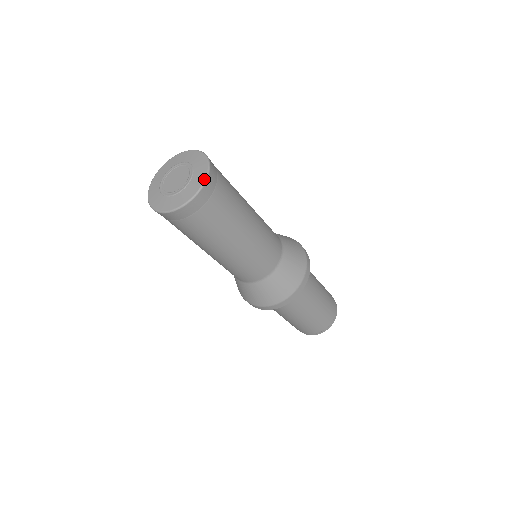
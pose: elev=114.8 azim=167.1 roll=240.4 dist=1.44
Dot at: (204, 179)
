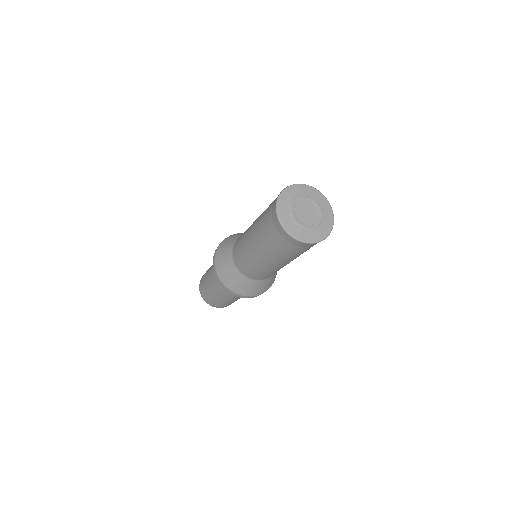
Dot at: (328, 202)
